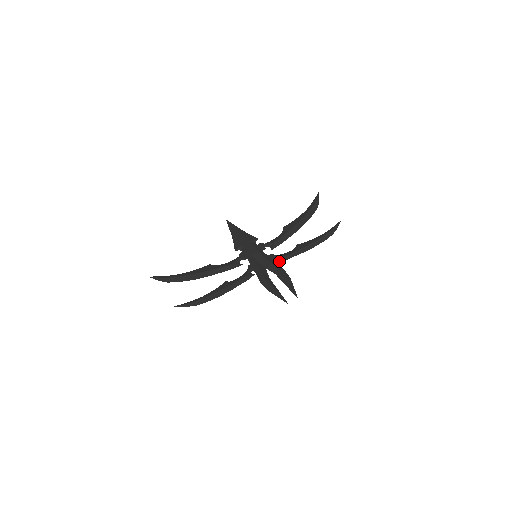
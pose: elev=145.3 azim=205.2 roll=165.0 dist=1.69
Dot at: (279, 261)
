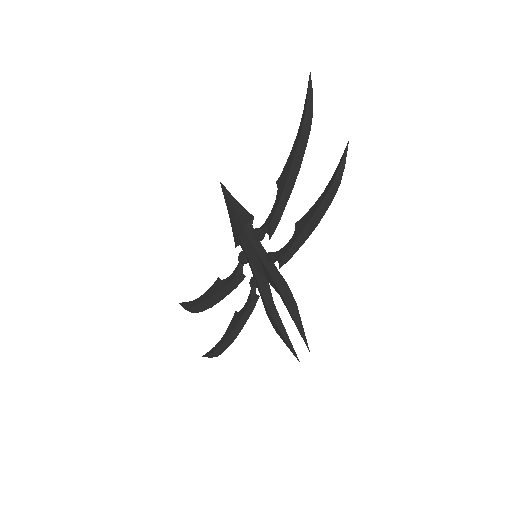
Dot at: (280, 266)
